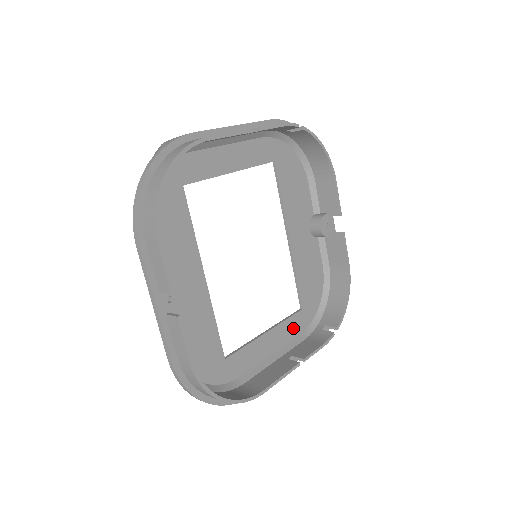
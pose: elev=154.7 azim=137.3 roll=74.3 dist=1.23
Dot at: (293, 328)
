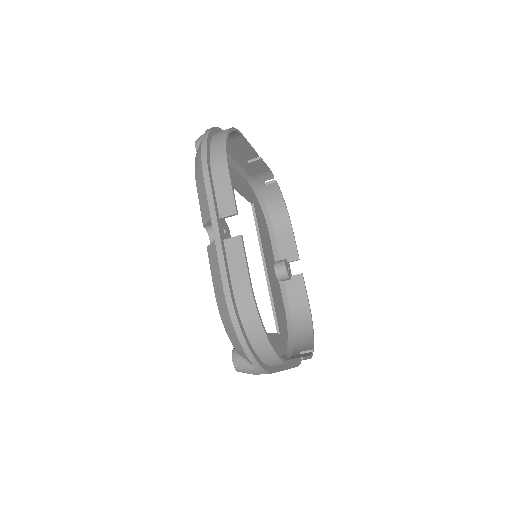
Dot at: (277, 346)
